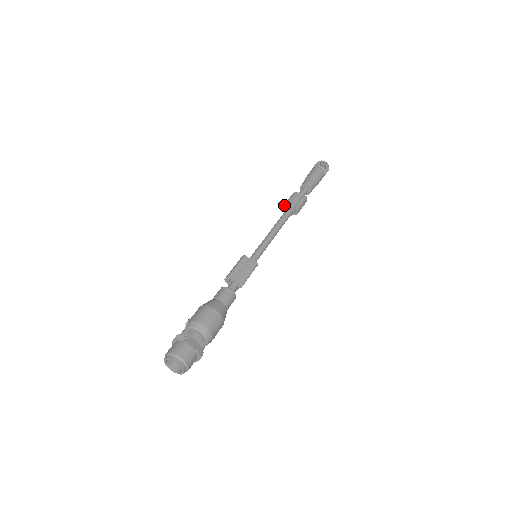
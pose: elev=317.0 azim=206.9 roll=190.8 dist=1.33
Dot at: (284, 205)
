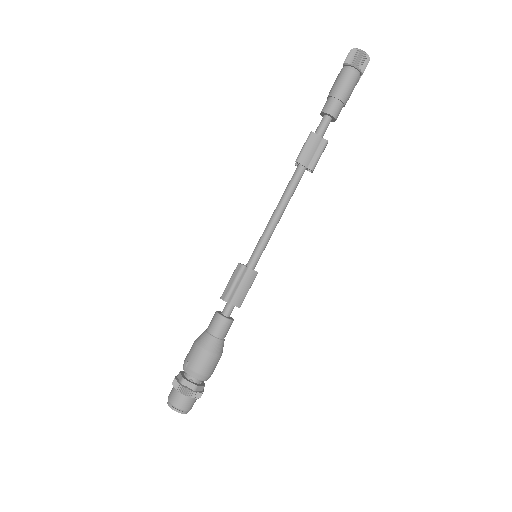
Dot at: (296, 162)
